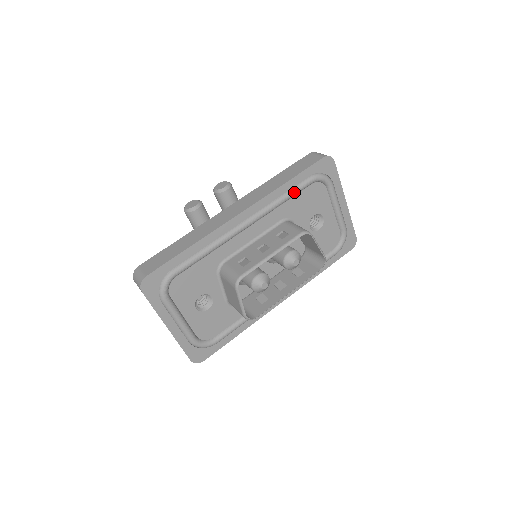
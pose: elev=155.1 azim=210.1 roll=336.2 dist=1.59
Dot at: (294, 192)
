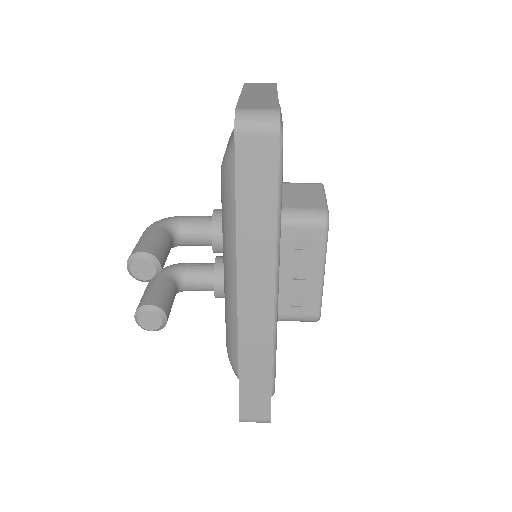
Dot at: (281, 207)
